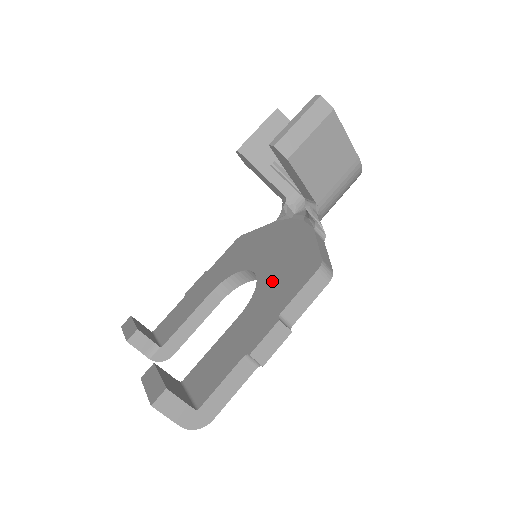
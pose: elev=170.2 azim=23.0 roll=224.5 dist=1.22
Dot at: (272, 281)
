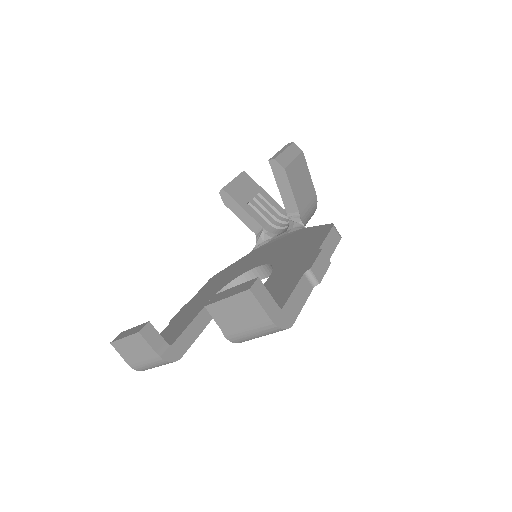
Dot at: (288, 253)
